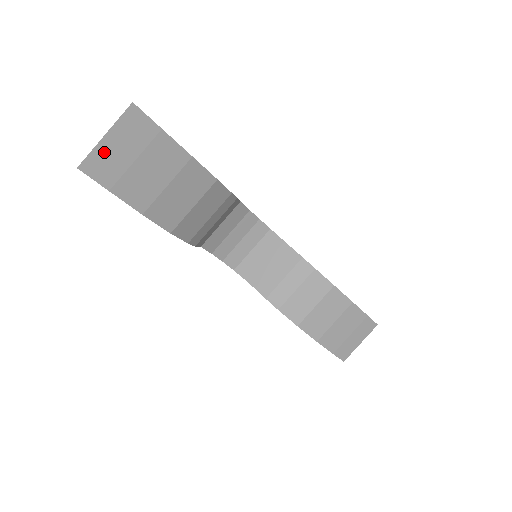
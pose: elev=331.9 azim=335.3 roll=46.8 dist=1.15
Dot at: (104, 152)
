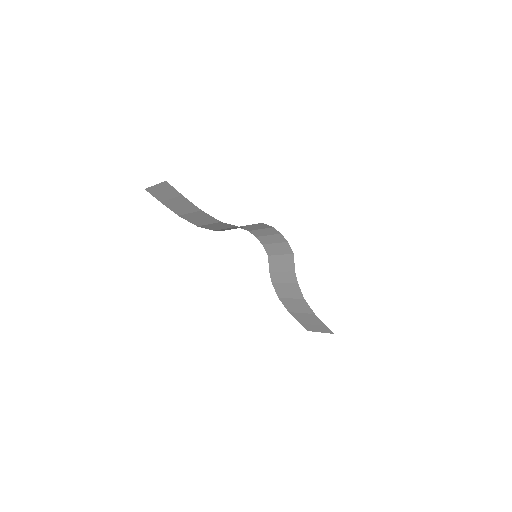
Dot at: (156, 190)
